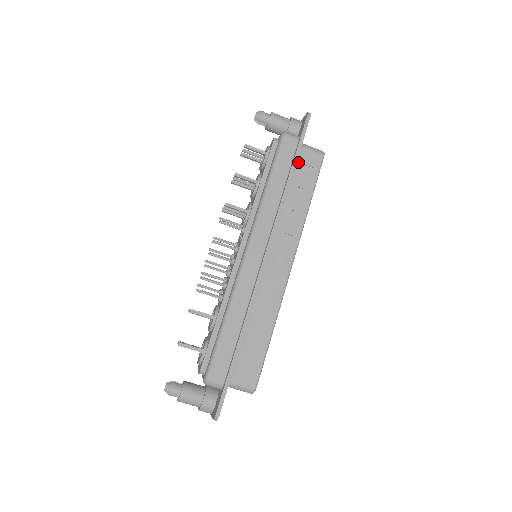
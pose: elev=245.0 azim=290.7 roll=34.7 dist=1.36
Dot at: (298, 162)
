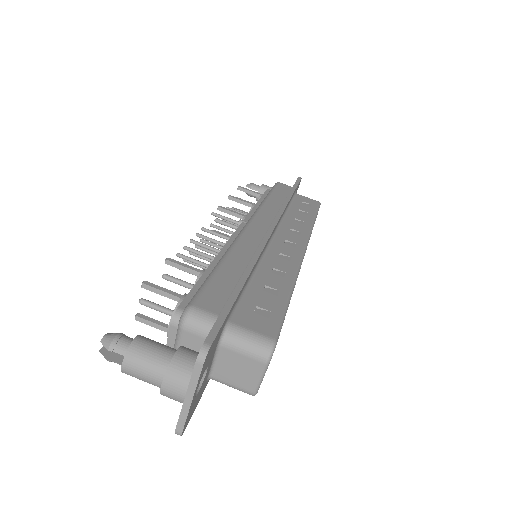
Dot at: (295, 199)
